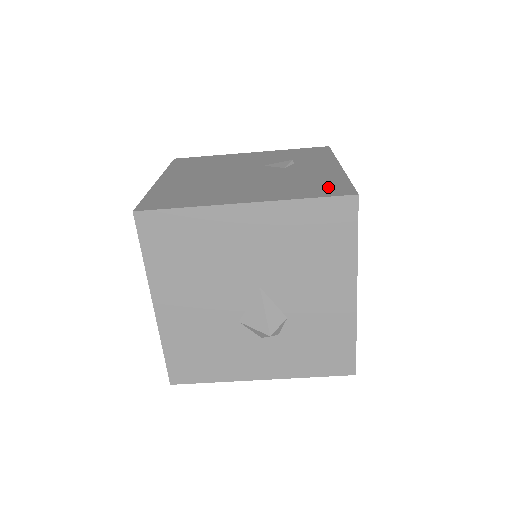
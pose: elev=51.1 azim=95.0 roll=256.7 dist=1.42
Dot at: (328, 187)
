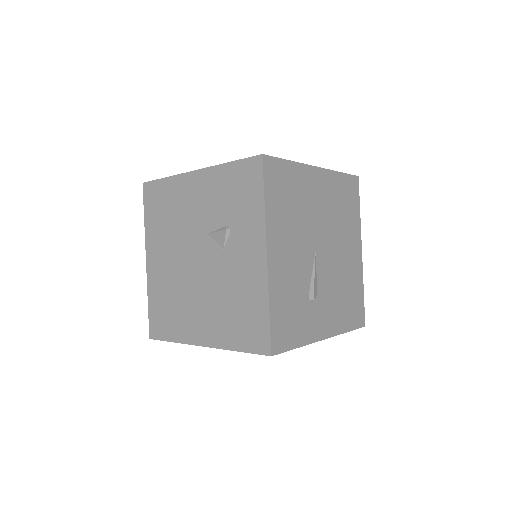
Dot at: (252, 328)
